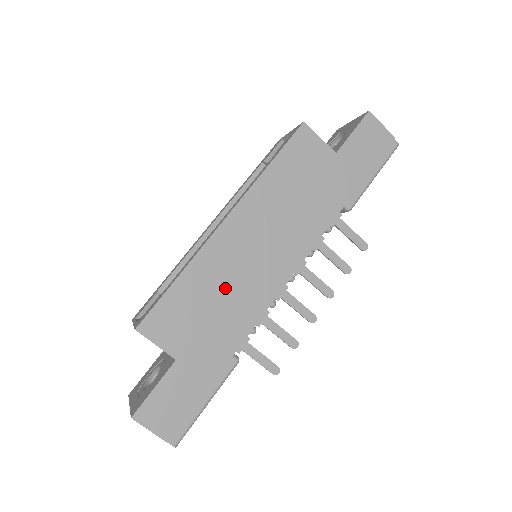
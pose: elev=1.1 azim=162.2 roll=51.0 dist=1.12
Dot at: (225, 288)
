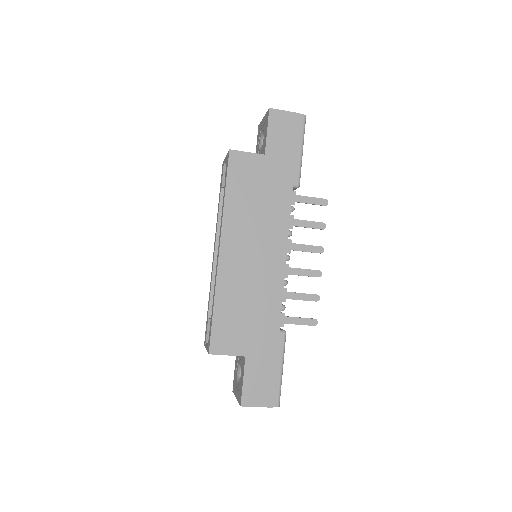
Dot at: (247, 294)
